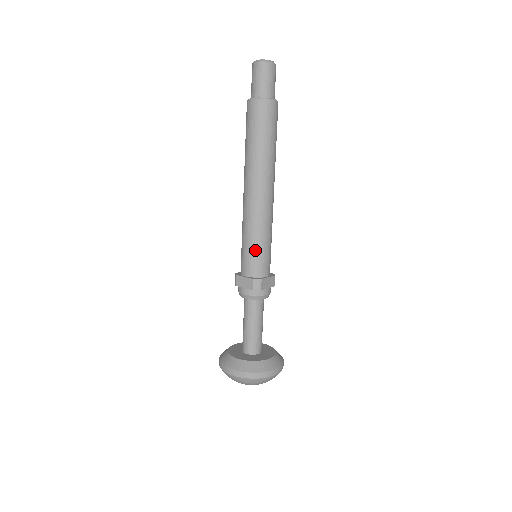
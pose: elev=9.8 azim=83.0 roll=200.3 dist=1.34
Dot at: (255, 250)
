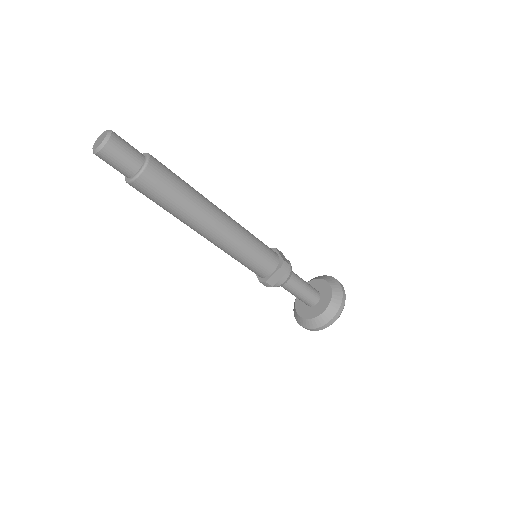
Dot at: (244, 265)
